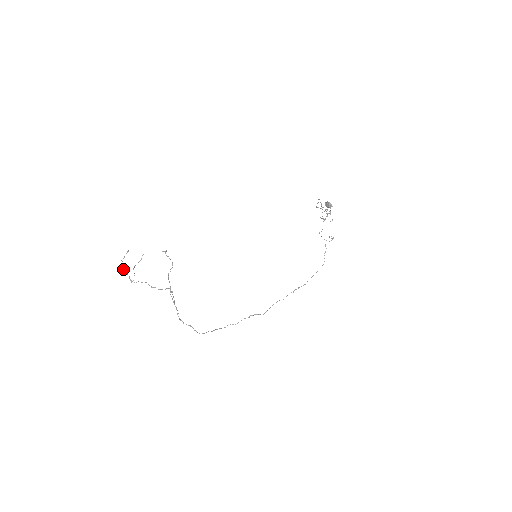
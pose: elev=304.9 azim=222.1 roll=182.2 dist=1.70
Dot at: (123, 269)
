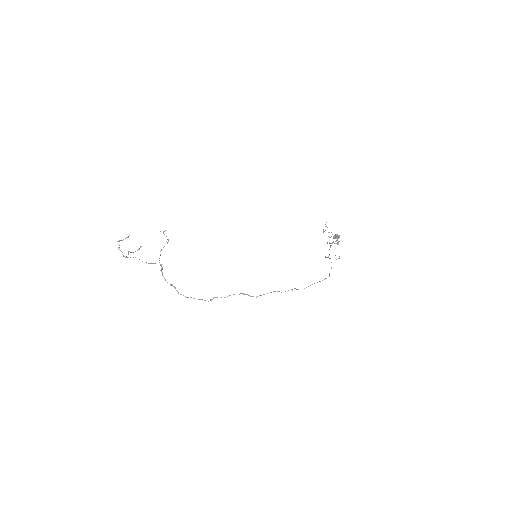
Dot at: occluded
